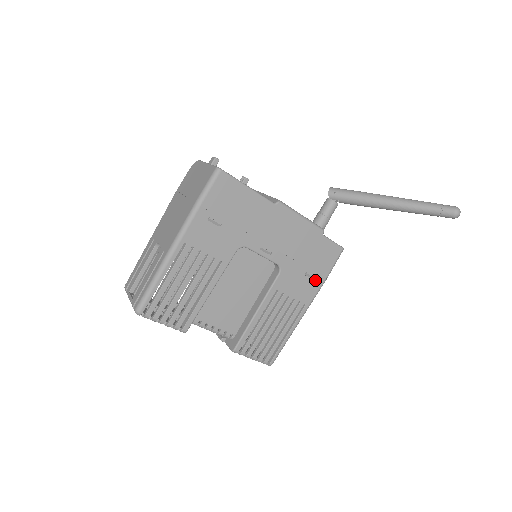
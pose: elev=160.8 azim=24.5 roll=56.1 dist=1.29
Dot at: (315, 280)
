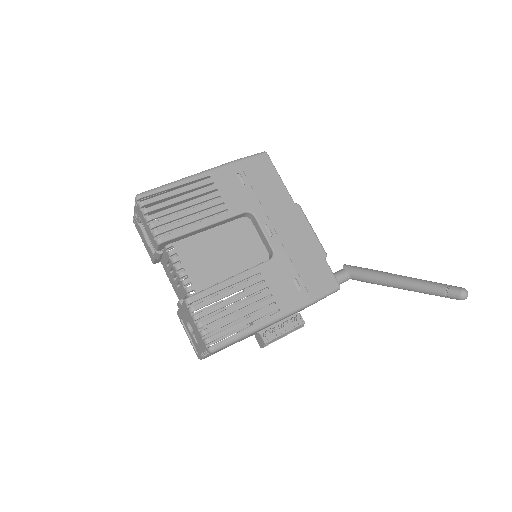
Dot at: (300, 293)
